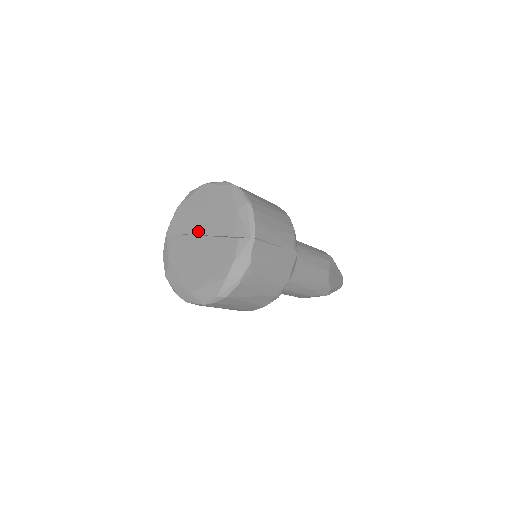
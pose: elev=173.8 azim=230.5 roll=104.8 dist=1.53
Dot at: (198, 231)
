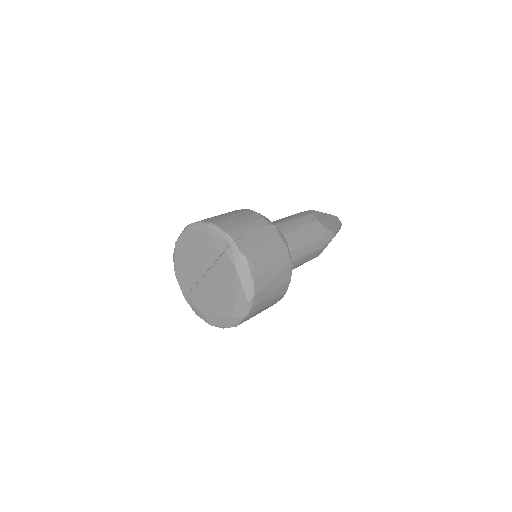
Dot at: (199, 275)
